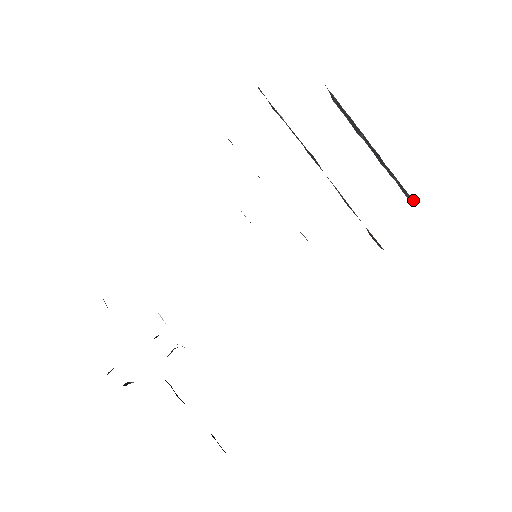
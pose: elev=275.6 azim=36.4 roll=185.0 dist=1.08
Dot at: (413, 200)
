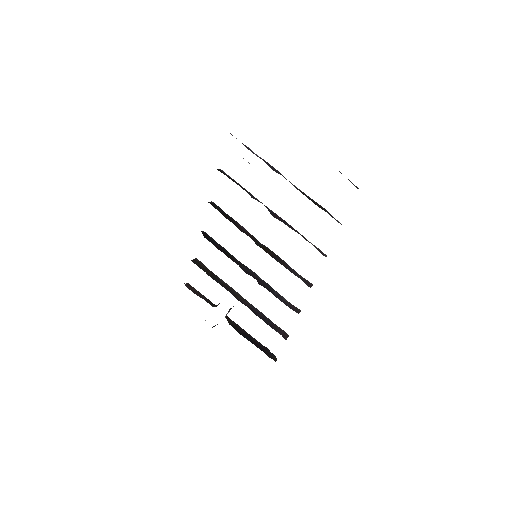
Dot at: occluded
